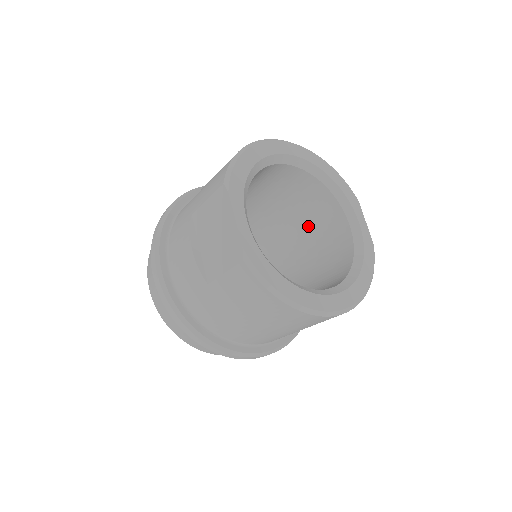
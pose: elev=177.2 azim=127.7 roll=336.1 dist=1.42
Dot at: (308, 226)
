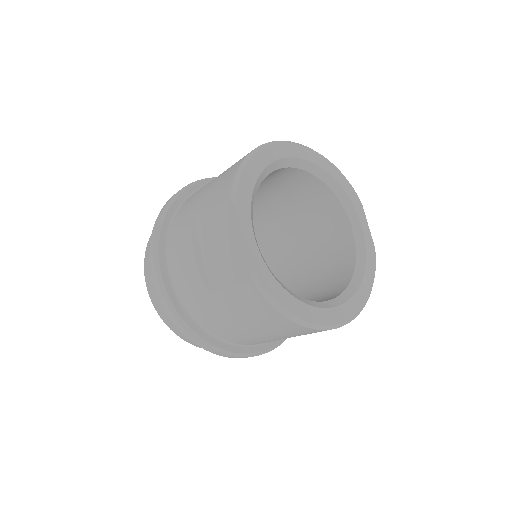
Dot at: (308, 224)
